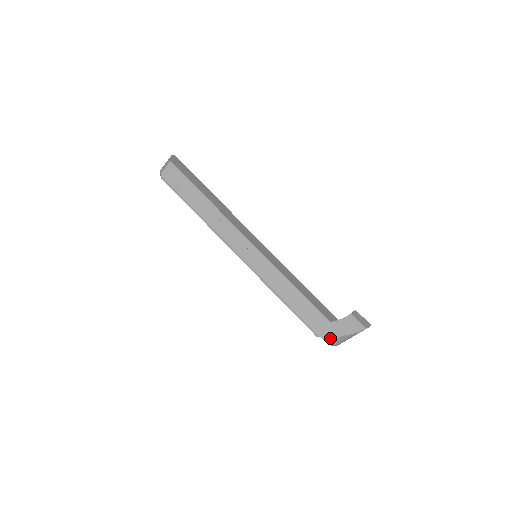
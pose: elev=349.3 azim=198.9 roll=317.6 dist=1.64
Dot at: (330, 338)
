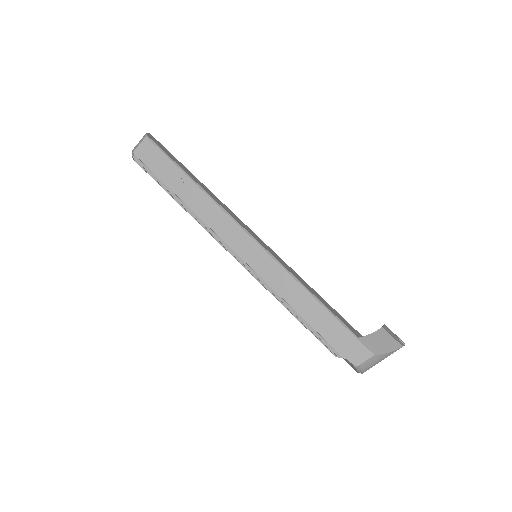
Dot at: (359, 359)
